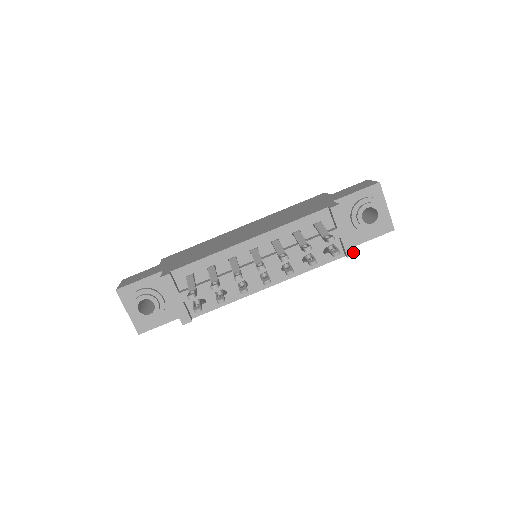
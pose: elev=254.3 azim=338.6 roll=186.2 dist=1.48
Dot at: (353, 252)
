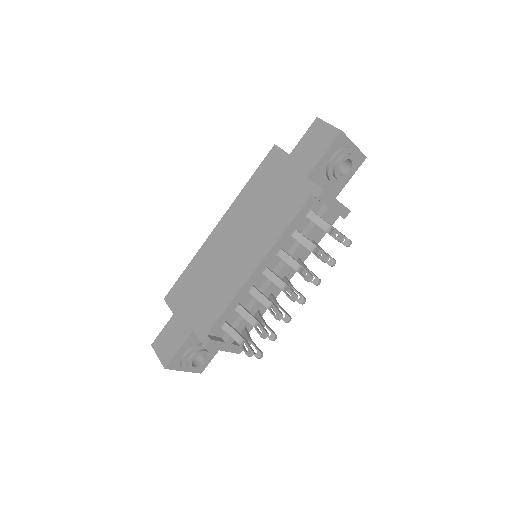
Dot at: (347, 212)
